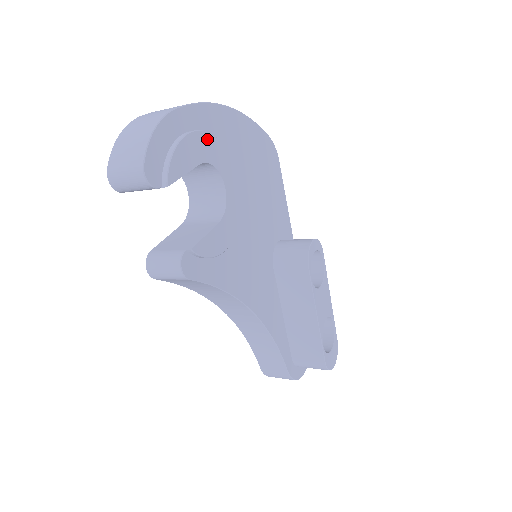
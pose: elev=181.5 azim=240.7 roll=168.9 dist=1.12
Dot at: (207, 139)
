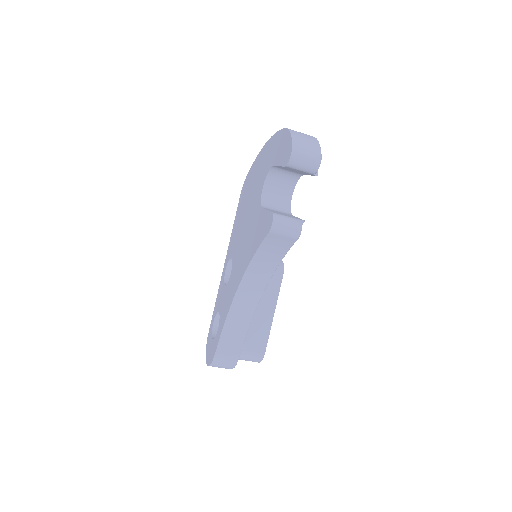
Dot at: occluded
